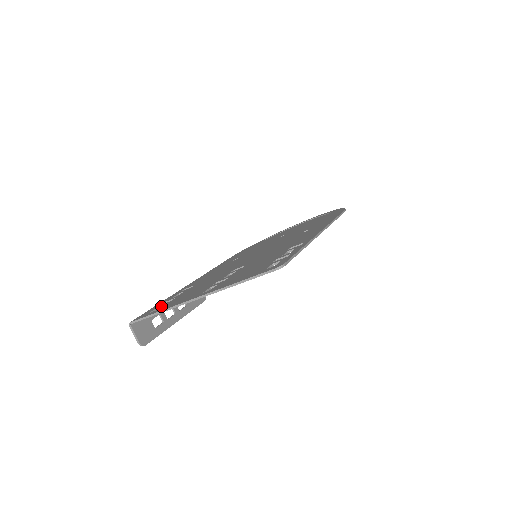
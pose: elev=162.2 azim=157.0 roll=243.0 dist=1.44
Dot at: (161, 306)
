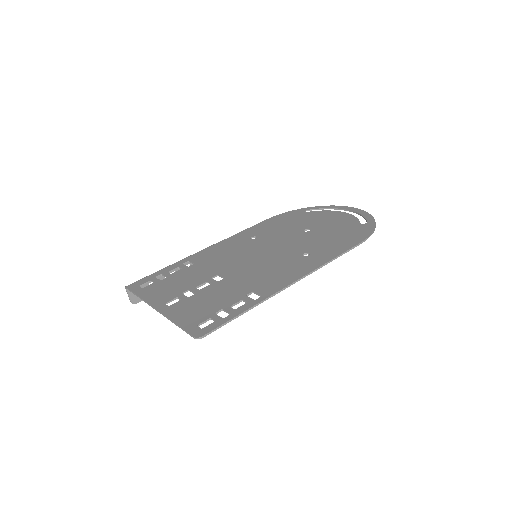
Dot at: (152, 281)
